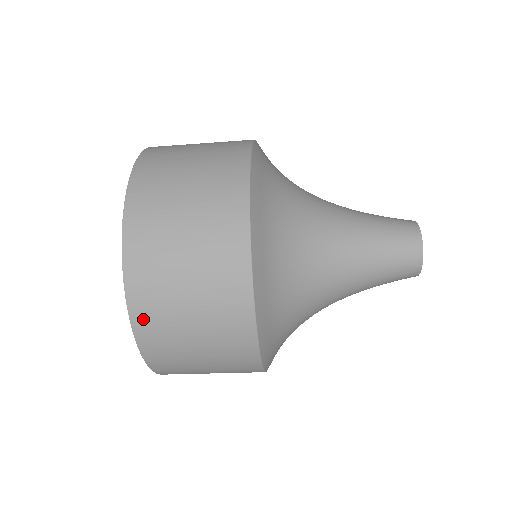
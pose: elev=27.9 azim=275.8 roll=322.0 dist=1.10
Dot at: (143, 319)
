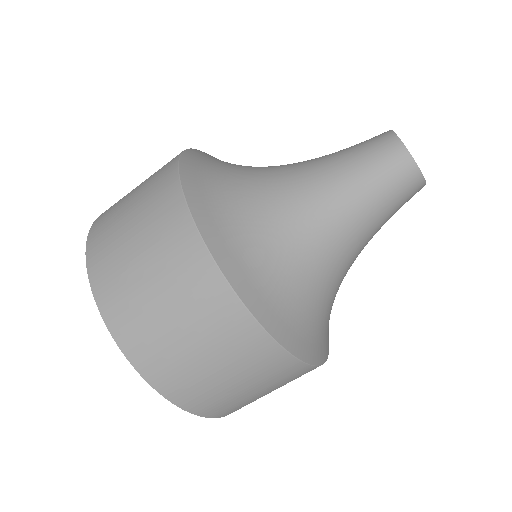
Dot at: (122, 329)
